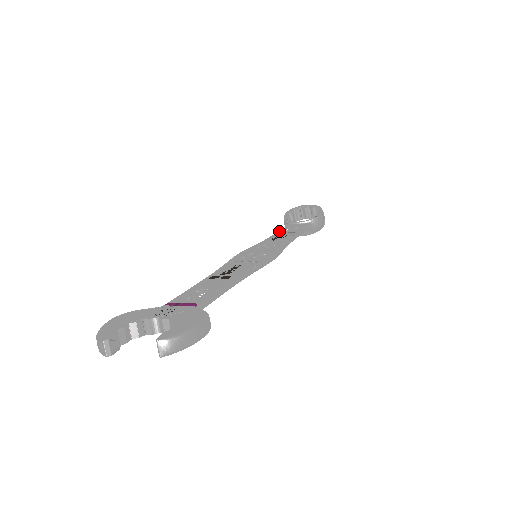
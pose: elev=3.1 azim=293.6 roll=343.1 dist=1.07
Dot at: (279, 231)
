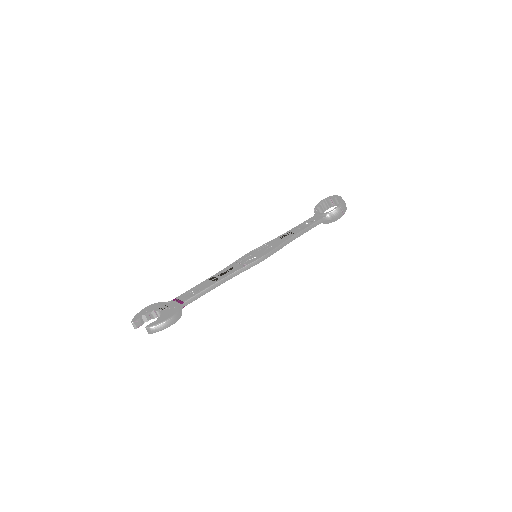
Dot at: (298, 225)
